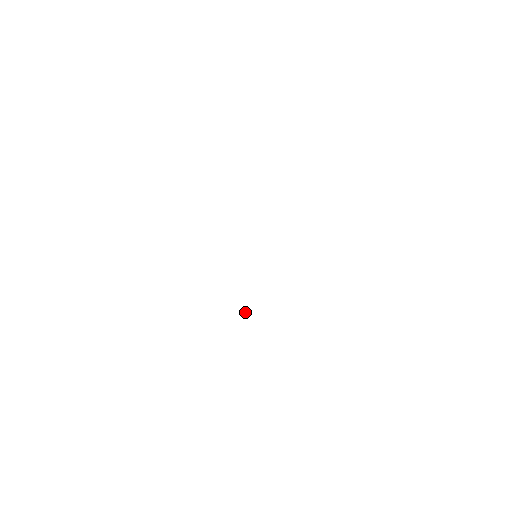
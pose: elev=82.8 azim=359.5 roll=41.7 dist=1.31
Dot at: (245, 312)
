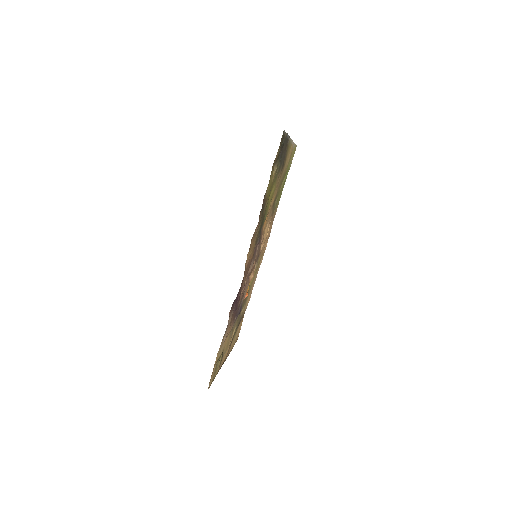
Dot at: occluded
